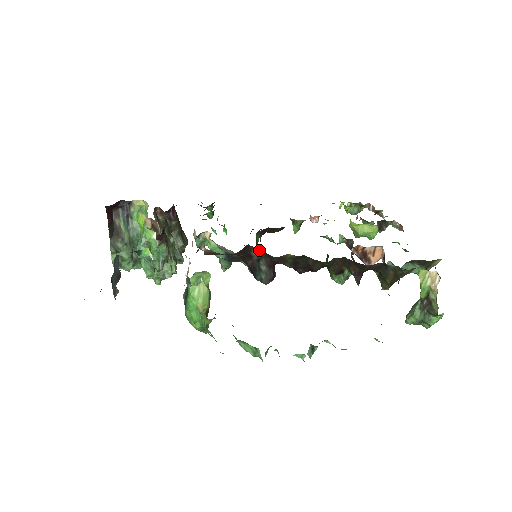
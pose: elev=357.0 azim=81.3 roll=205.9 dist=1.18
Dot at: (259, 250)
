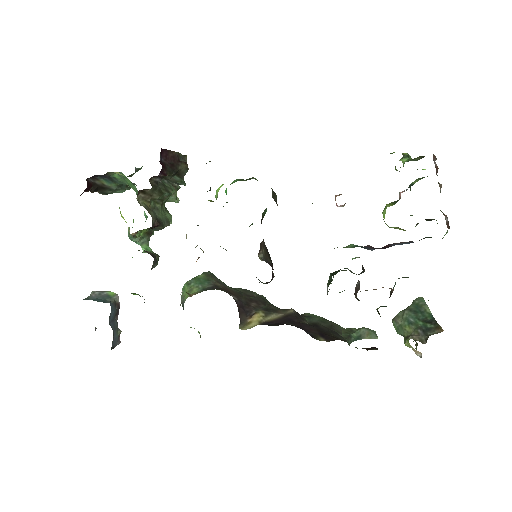
Dot at: occluded
